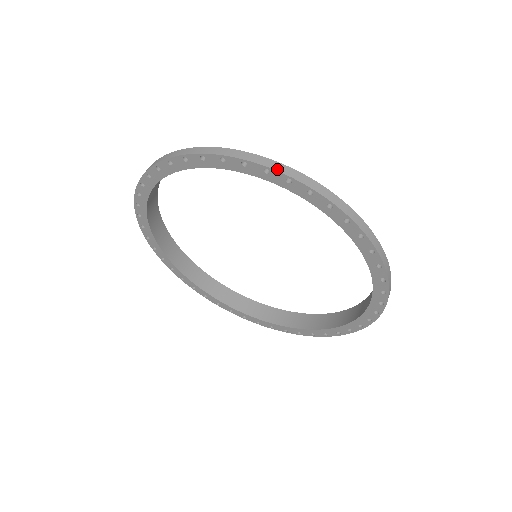
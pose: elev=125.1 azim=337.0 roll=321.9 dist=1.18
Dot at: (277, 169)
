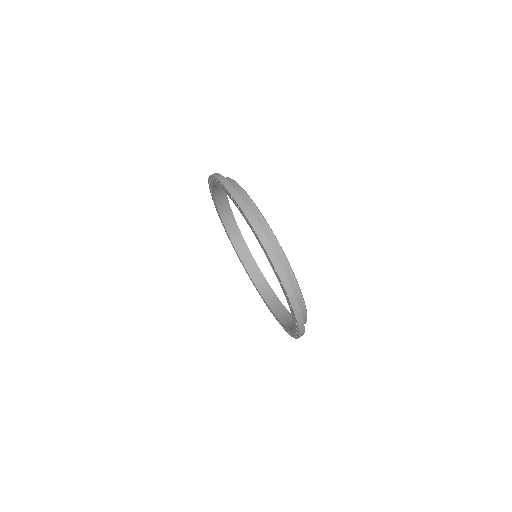
Dot at: (280, 276)
